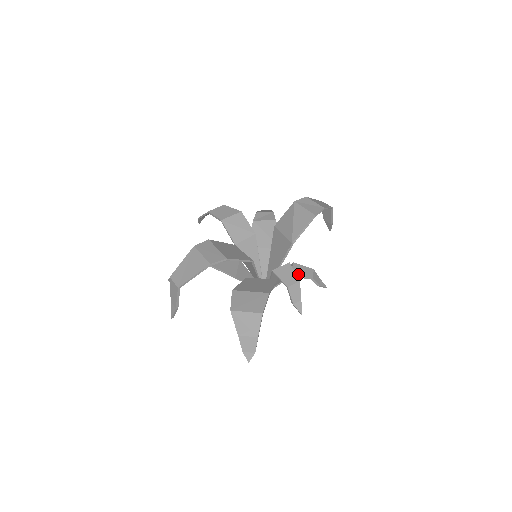
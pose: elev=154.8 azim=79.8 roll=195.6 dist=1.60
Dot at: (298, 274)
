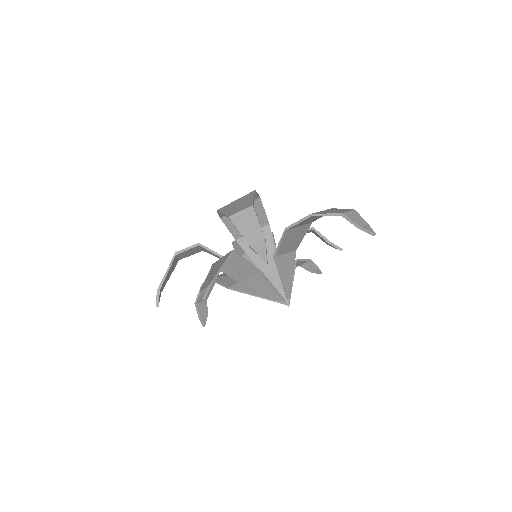
Dot at: (298, 260)
